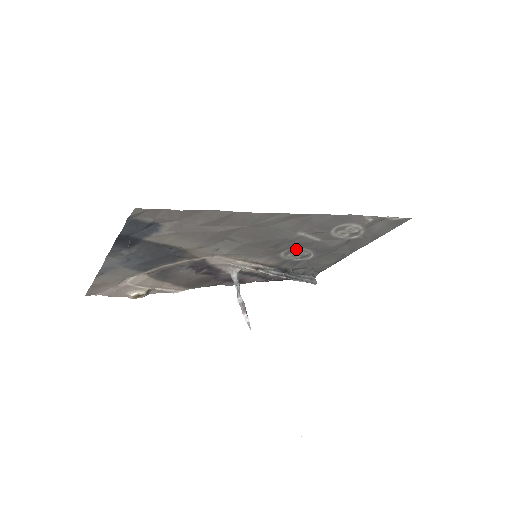
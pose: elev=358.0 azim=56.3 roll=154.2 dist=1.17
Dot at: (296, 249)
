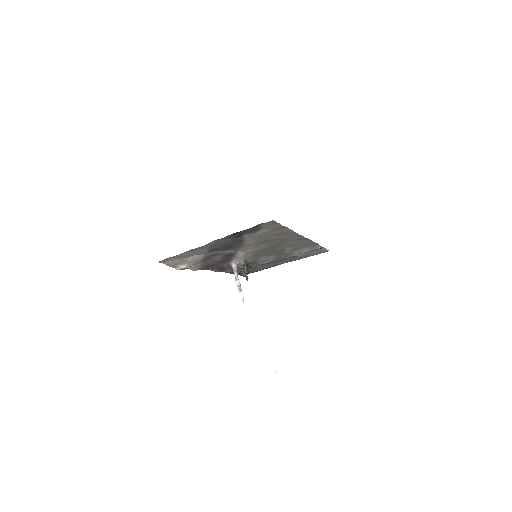
Dot at: (270, 256)
